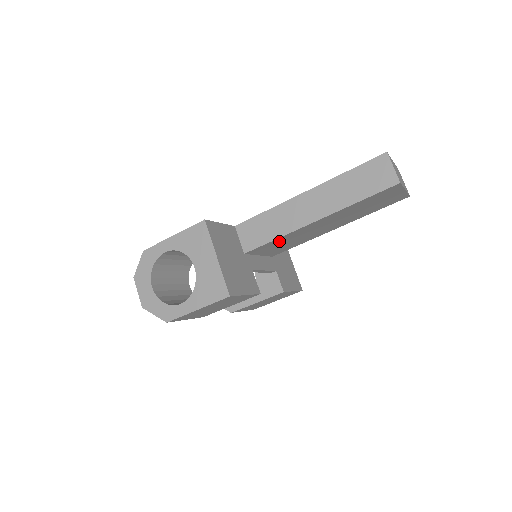
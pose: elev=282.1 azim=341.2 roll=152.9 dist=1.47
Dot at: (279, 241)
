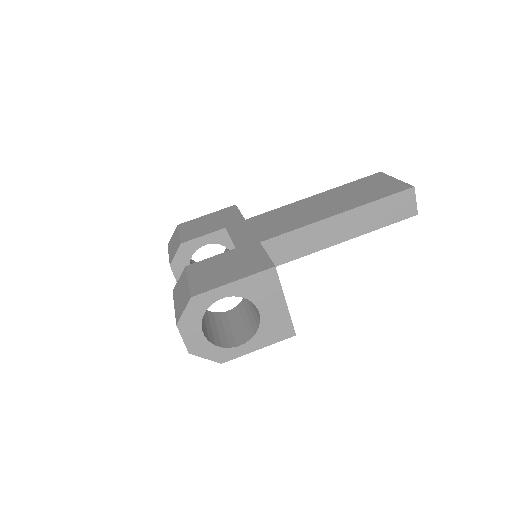
Dot at: occluded
